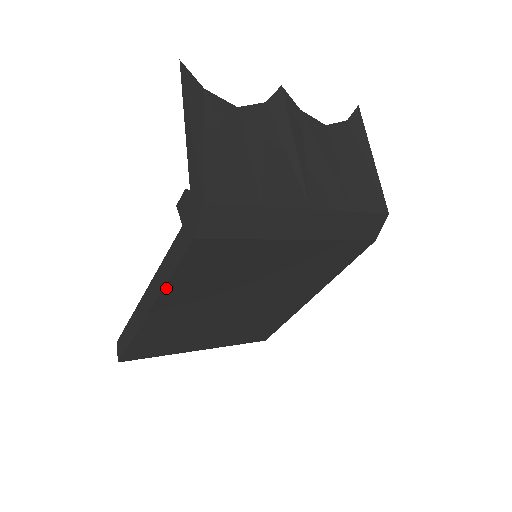
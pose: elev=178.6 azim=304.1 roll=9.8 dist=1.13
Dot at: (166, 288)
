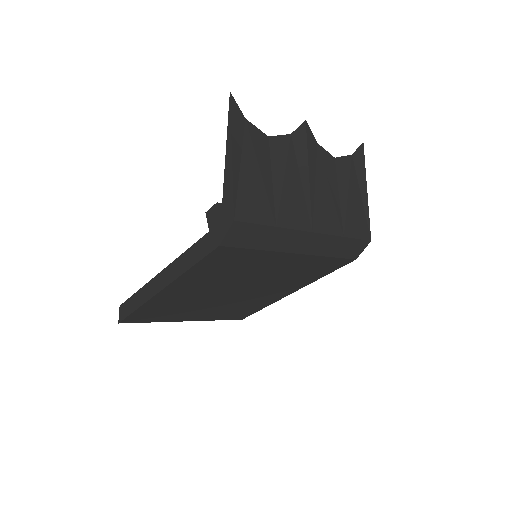
Dot at: (182, 276)
